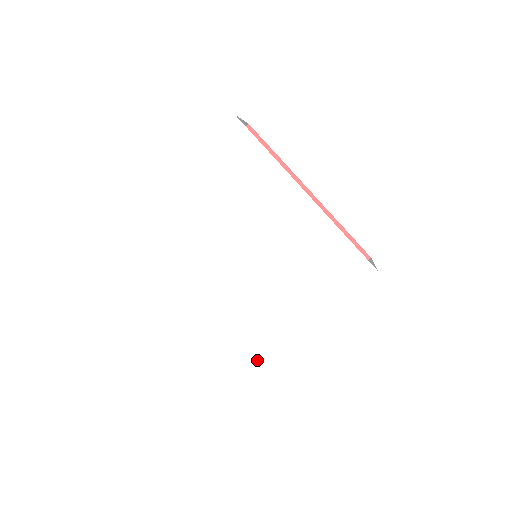
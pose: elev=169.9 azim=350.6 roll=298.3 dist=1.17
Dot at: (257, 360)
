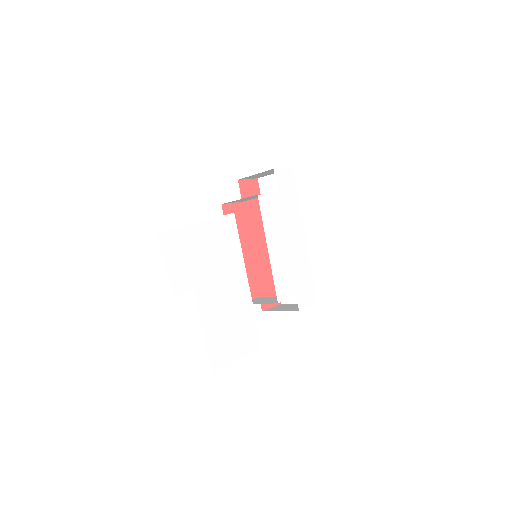
Dot at: (244, 328)
